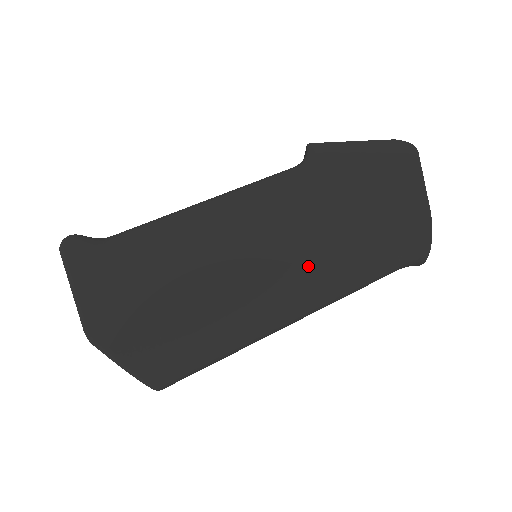
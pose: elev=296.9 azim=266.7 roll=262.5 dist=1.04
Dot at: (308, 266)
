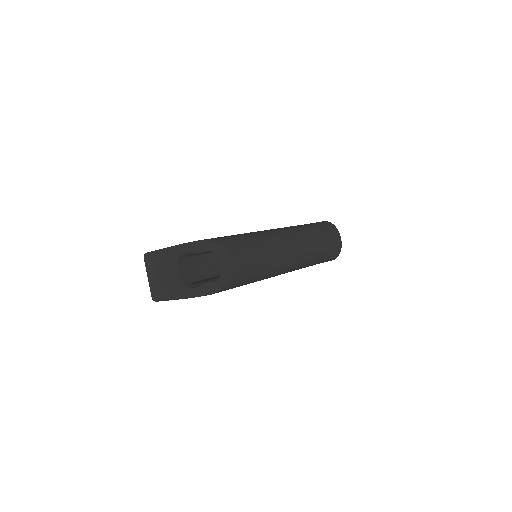
Dot at: occluded
